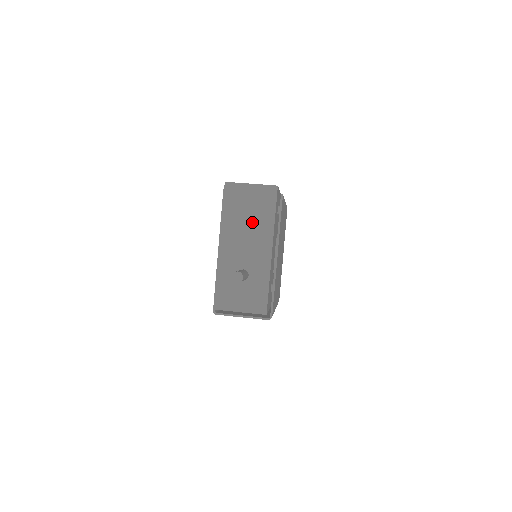
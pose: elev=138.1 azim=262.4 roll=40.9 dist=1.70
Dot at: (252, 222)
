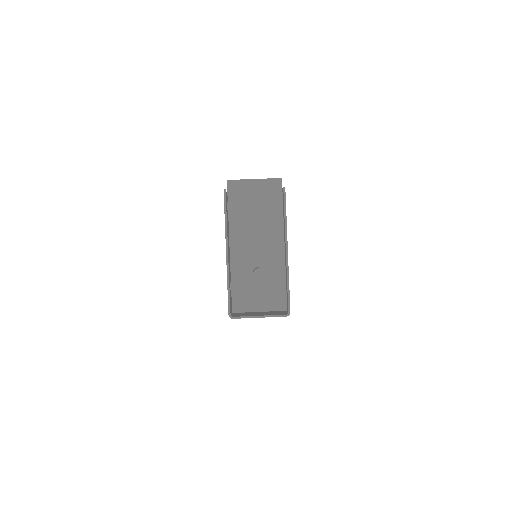
Dot at: (260, 218)
